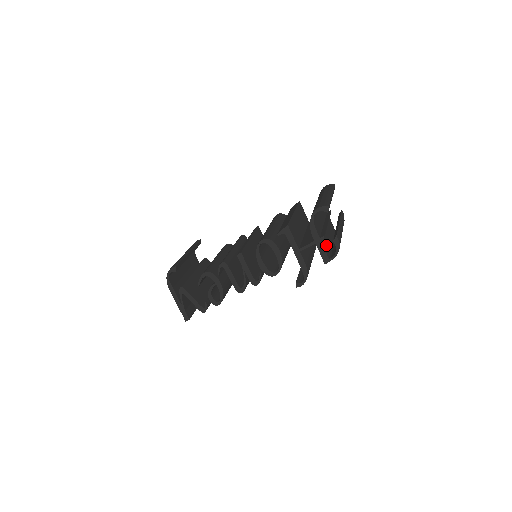
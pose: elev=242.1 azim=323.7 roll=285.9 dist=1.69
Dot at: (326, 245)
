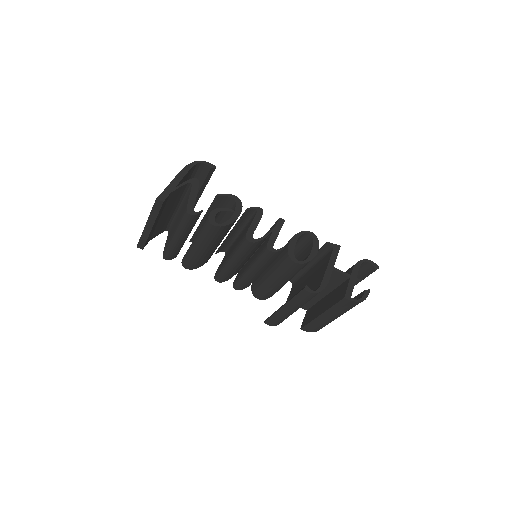
Dot at: occluded
